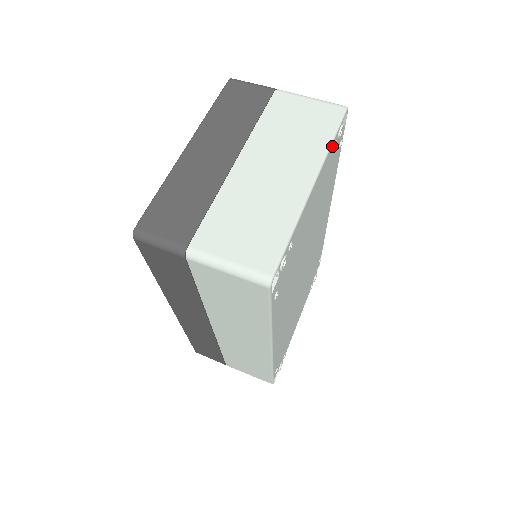
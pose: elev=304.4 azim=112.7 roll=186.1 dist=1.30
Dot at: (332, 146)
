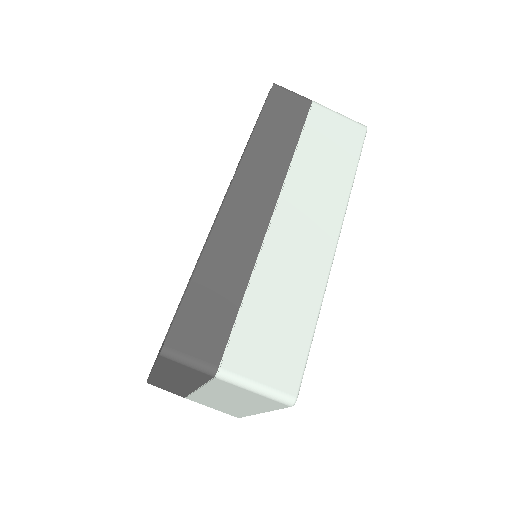
Dot at: occluded
